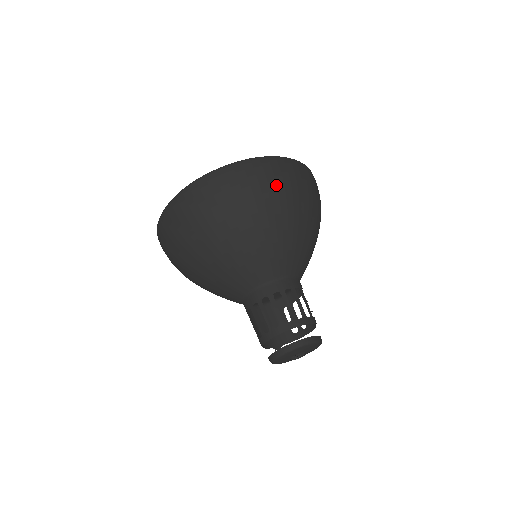
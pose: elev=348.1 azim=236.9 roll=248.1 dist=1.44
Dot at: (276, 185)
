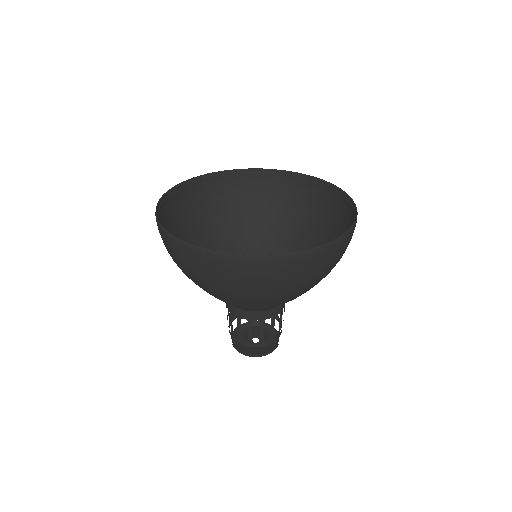
Dot at: (257, 285)
